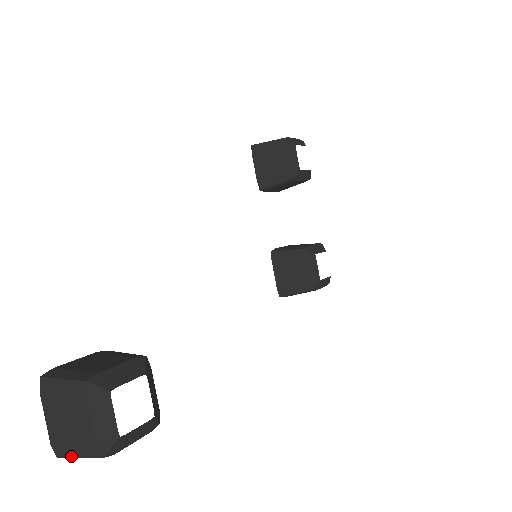
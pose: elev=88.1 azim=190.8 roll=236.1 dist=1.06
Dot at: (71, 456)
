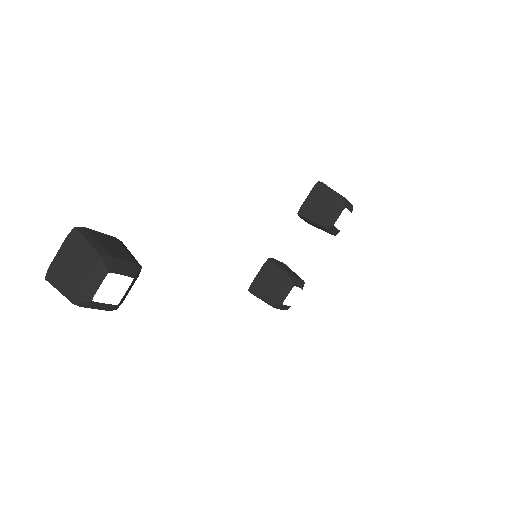
Dot at: (55, 286)
